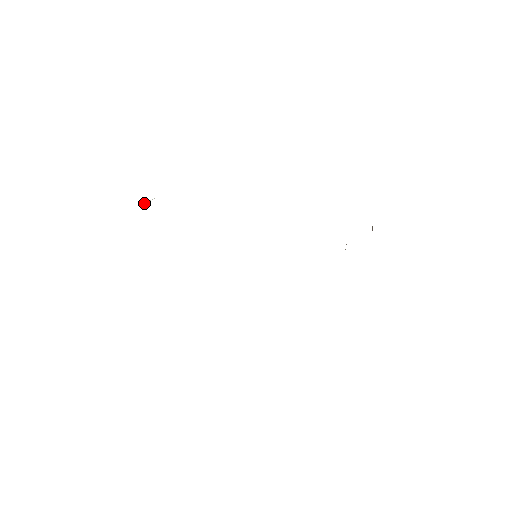
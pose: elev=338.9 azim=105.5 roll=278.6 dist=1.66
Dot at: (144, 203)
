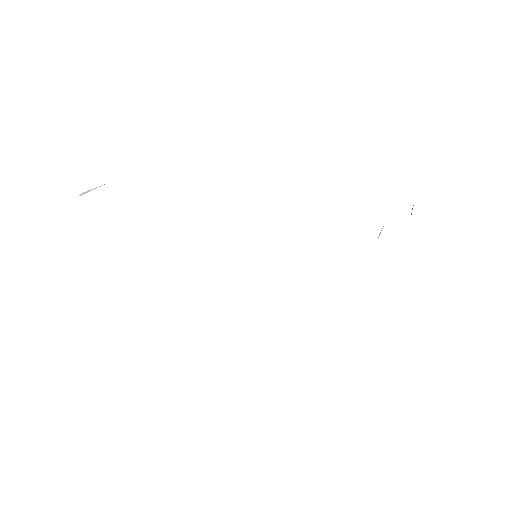
Dot at: (79, 195)
